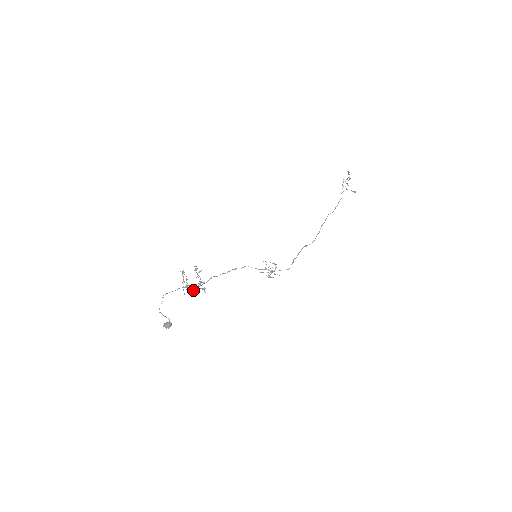
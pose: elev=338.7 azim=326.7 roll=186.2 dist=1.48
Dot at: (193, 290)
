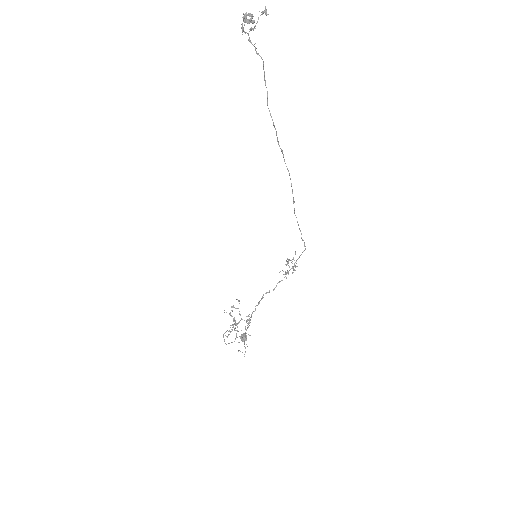
Dot at: occluded
